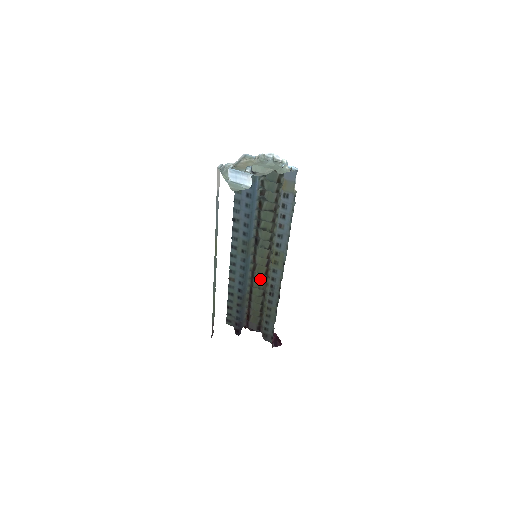
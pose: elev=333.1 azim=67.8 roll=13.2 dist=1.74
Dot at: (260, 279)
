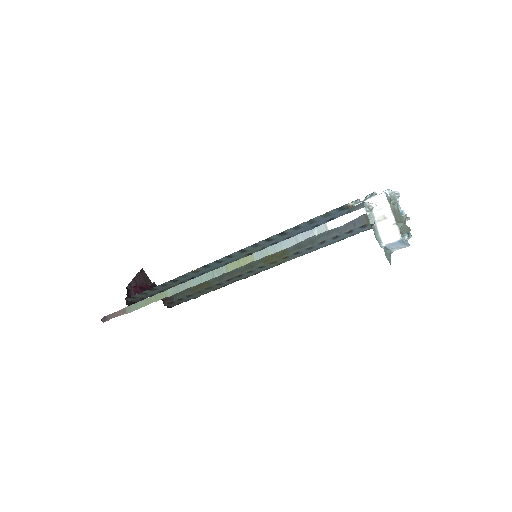
Dot at: occluded
